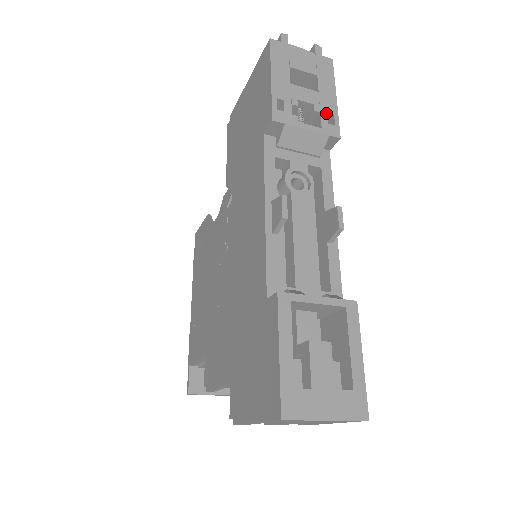
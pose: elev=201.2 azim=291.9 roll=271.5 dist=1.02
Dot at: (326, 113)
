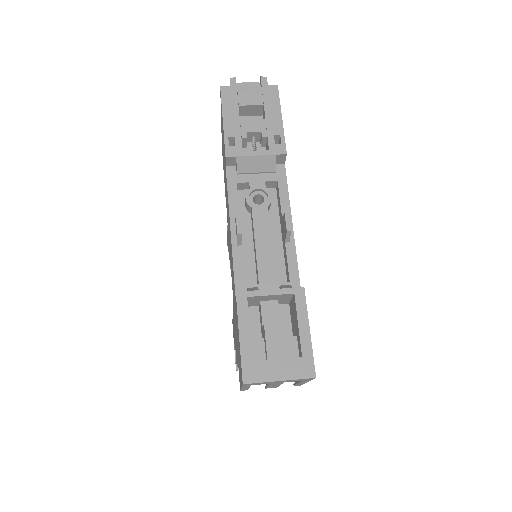
Dot at: (273, 136)
